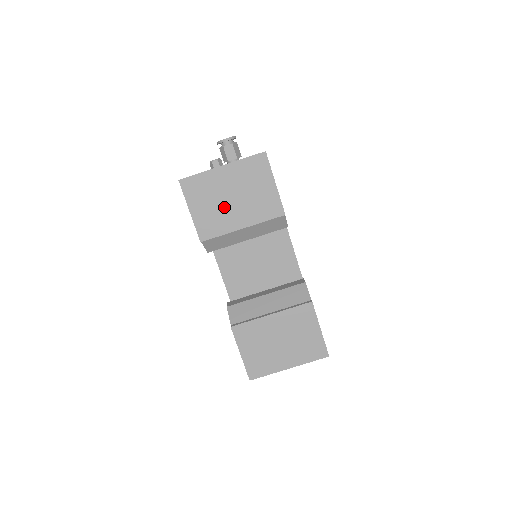
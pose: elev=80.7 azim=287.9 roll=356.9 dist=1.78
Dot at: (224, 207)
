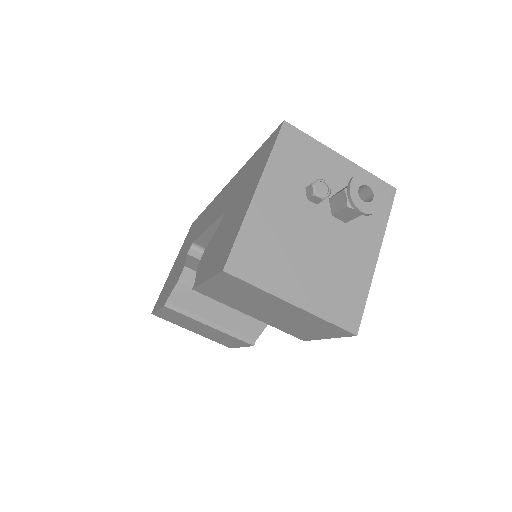
Dot at: (251, 305)
